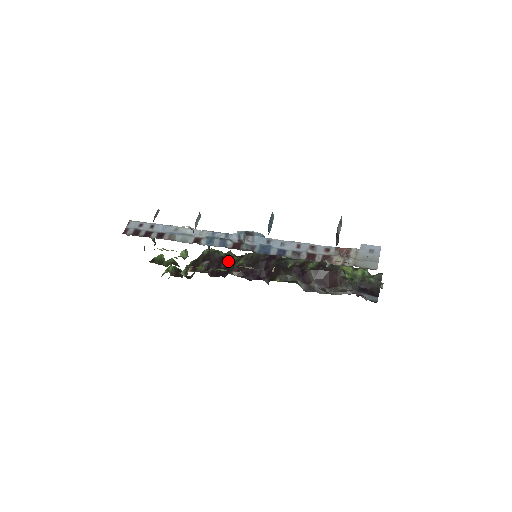
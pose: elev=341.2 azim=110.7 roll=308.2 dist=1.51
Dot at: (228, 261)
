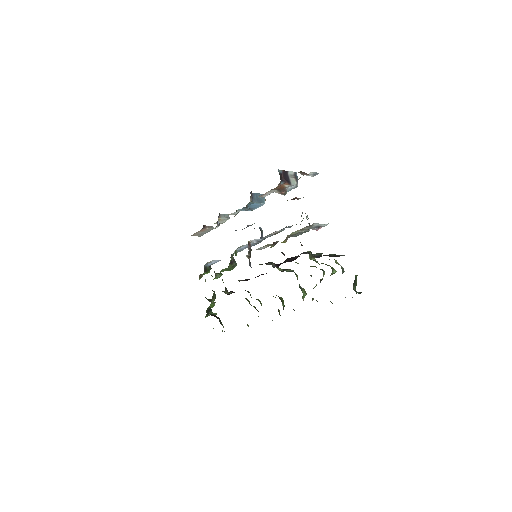
Dot at: occluded
